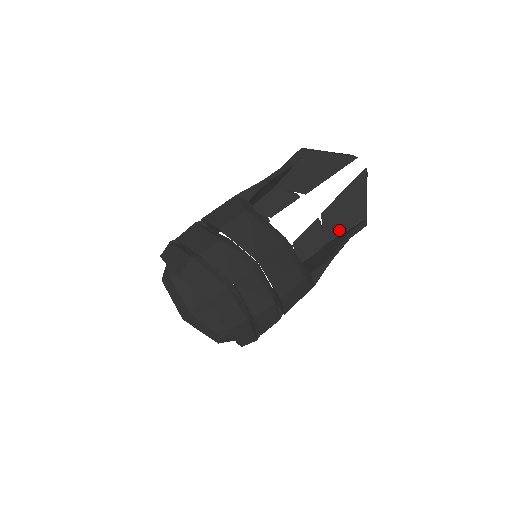
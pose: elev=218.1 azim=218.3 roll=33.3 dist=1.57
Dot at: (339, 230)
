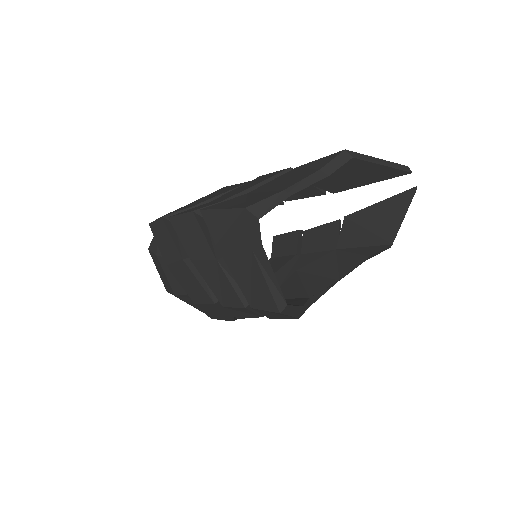
Dot at: (358, 242)
